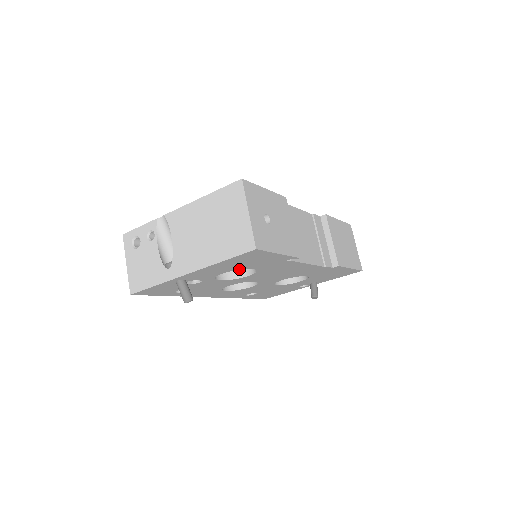
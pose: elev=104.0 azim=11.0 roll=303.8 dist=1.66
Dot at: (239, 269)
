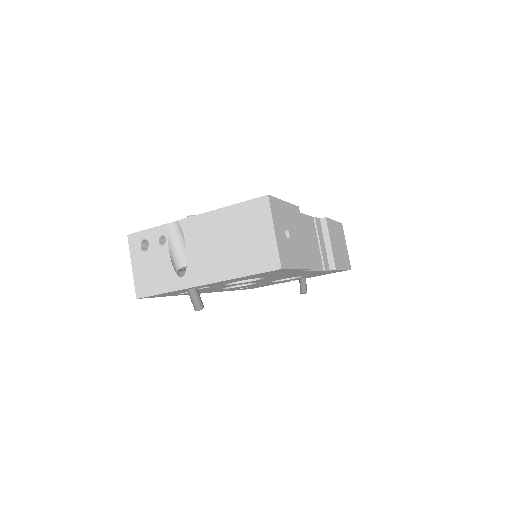
Dot at: occluded
